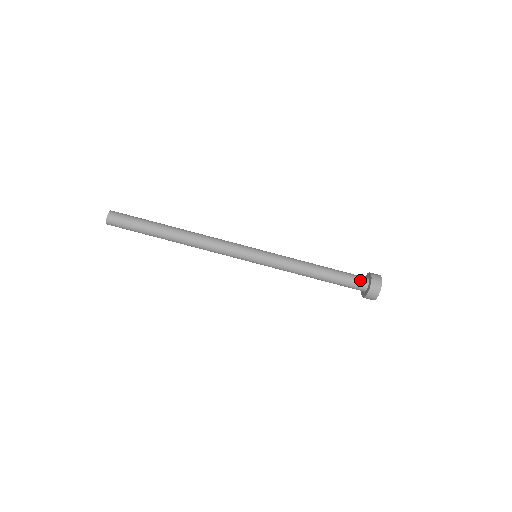
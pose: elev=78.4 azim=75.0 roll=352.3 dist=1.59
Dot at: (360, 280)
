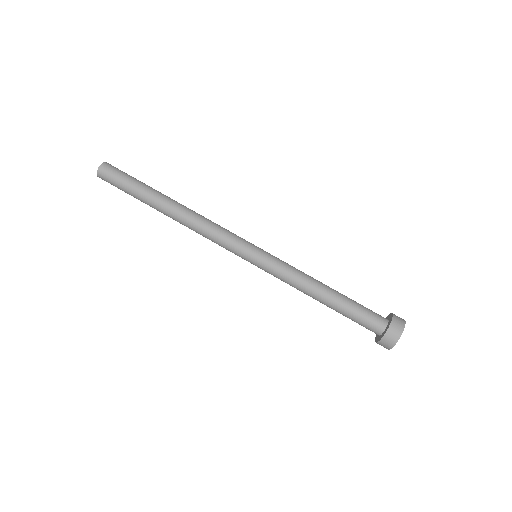
Dot at: (377, 317)
